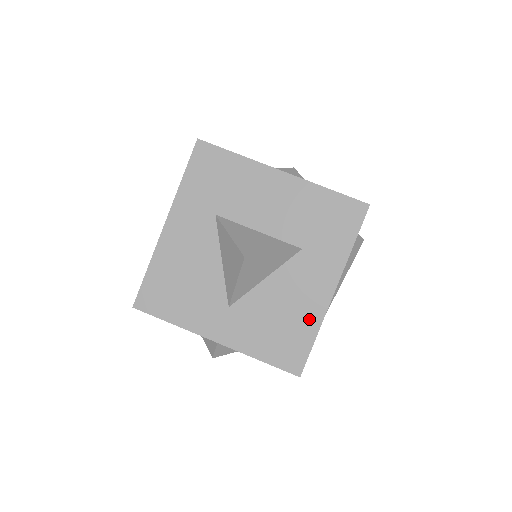
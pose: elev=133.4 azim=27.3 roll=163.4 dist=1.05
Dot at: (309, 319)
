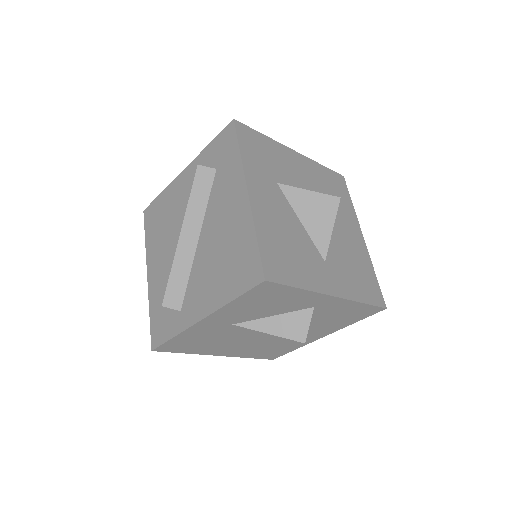
Dot at: (365, 260)
